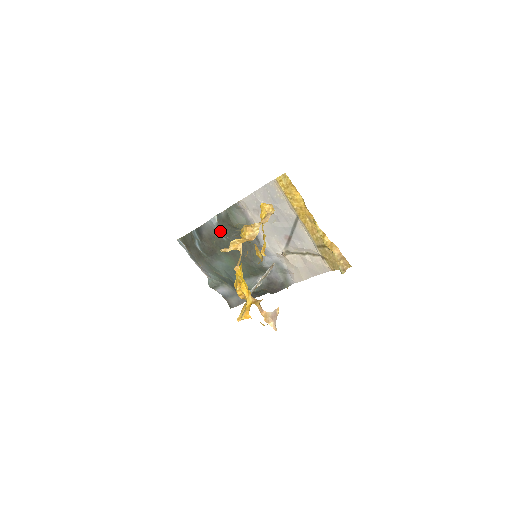
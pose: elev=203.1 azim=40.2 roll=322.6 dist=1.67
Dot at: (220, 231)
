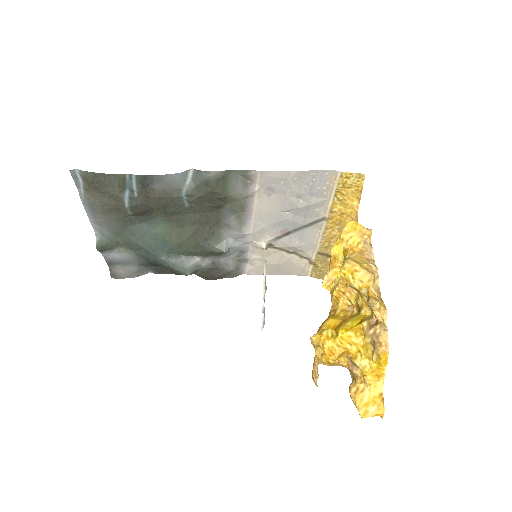
Dot at: (191, 195)
